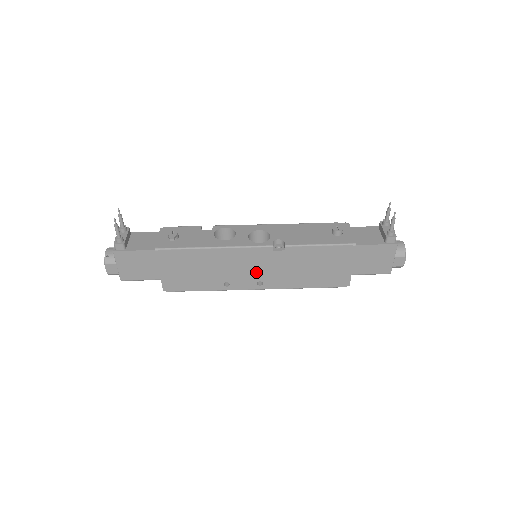
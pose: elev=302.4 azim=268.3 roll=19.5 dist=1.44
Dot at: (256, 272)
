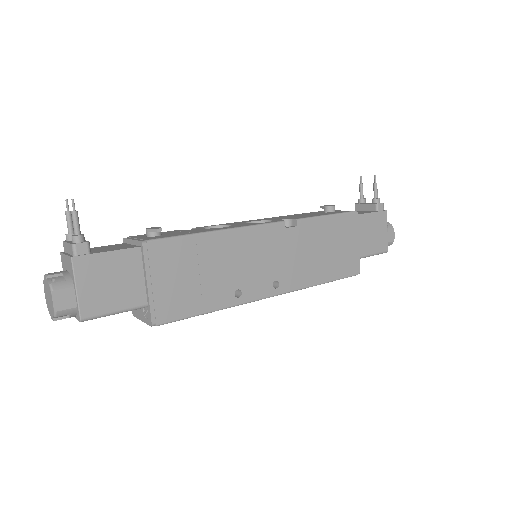
Dot at: (270, 266)
